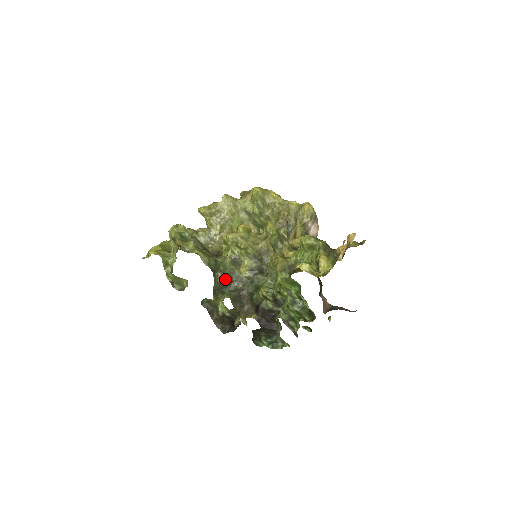
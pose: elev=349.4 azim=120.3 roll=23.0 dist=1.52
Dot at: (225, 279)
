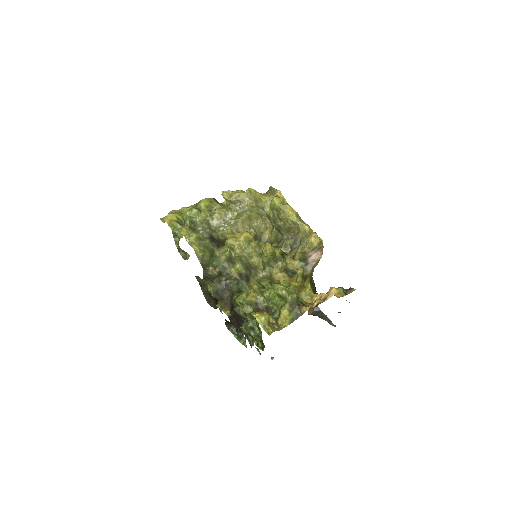
Dot at: (215, 272)
